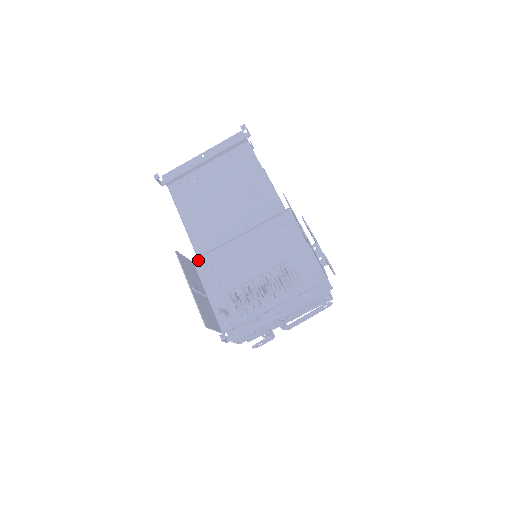
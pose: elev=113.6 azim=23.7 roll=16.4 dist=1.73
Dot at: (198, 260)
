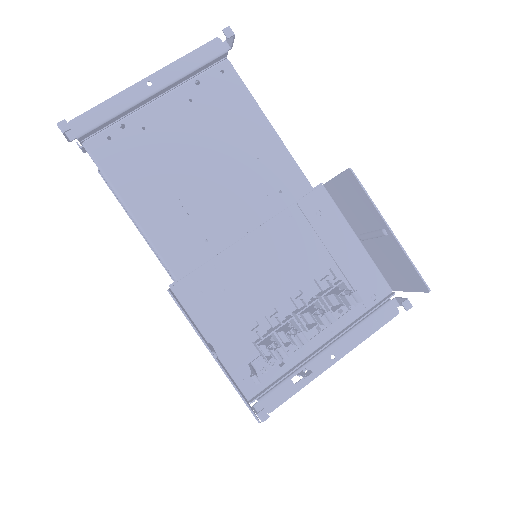
Dot at: (179, 283)
